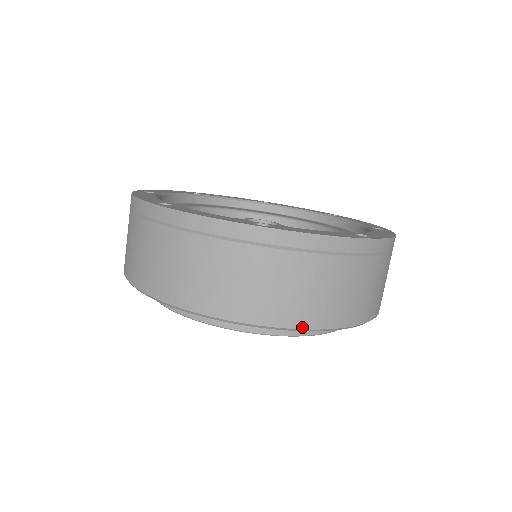
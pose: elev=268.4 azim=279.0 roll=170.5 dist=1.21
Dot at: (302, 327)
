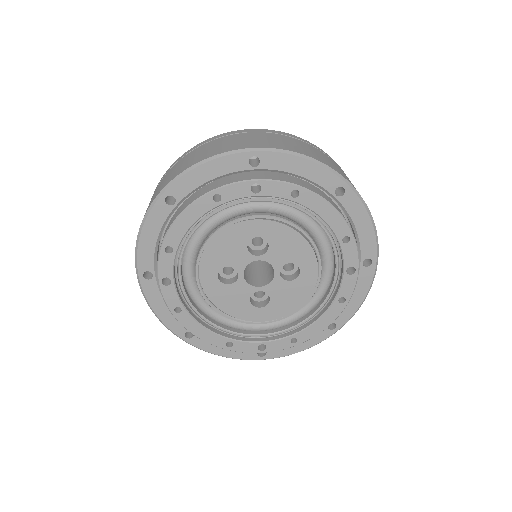
Dot at: (298, 153)
